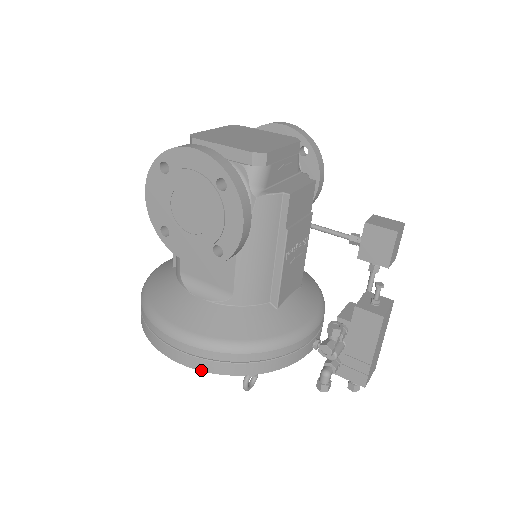
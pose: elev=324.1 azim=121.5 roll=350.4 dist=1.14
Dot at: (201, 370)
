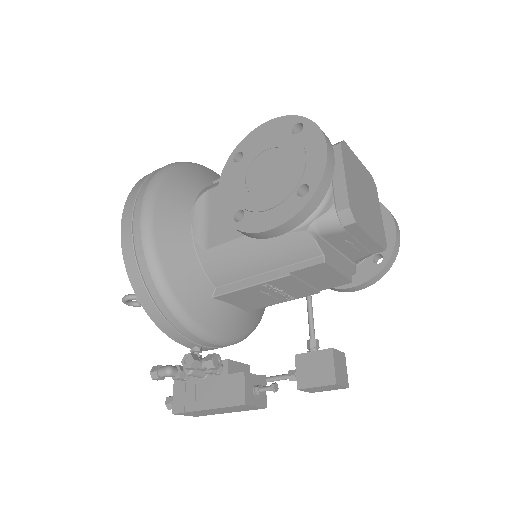
Dot at: (123, 249)
